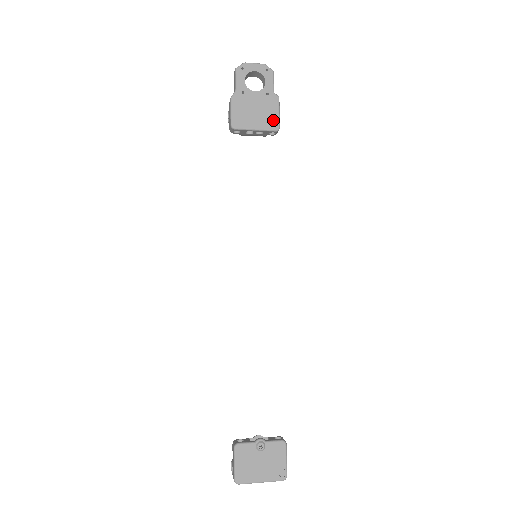
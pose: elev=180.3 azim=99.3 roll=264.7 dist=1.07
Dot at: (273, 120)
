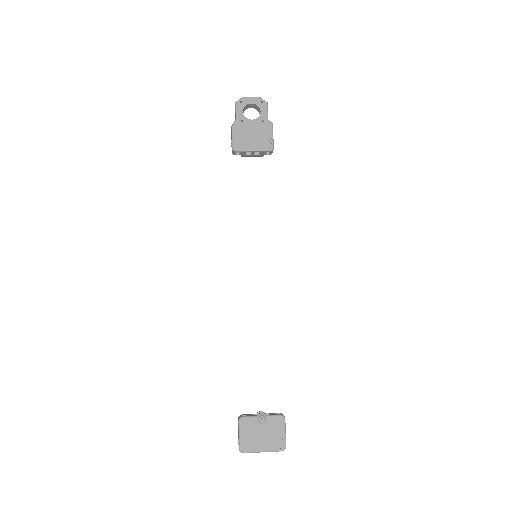
Dot at: (268, 142)
